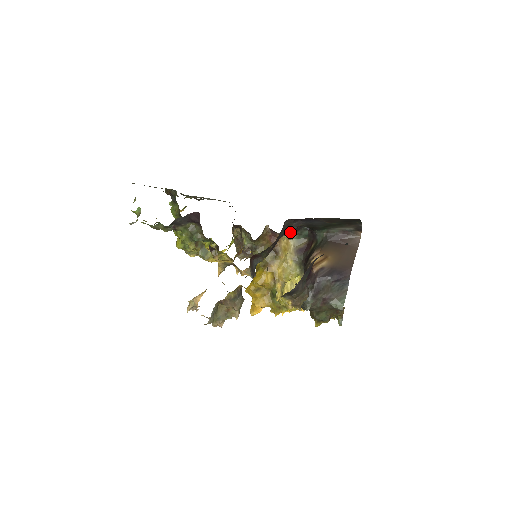
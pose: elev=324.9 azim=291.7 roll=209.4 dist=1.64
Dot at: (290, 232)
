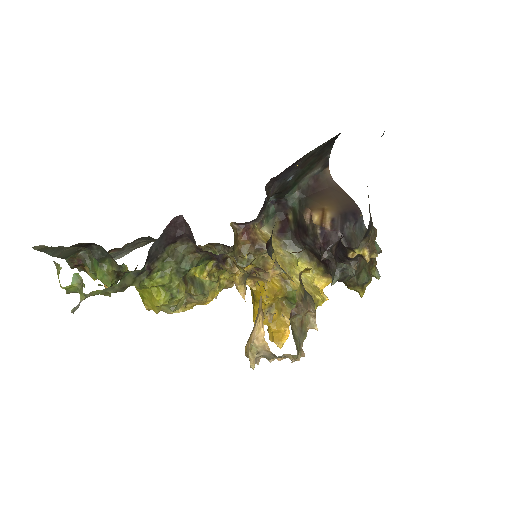
Dot at: (262, 213)
